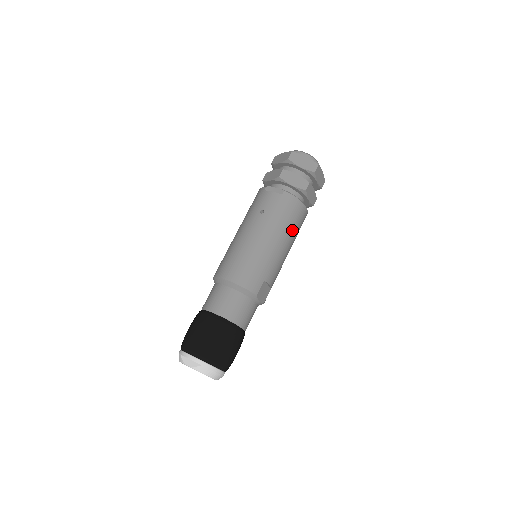
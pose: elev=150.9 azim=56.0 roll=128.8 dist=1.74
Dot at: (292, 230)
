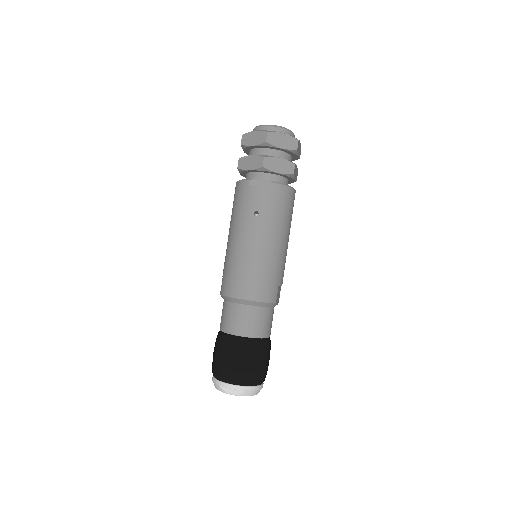
Dot at: (289, 221)
